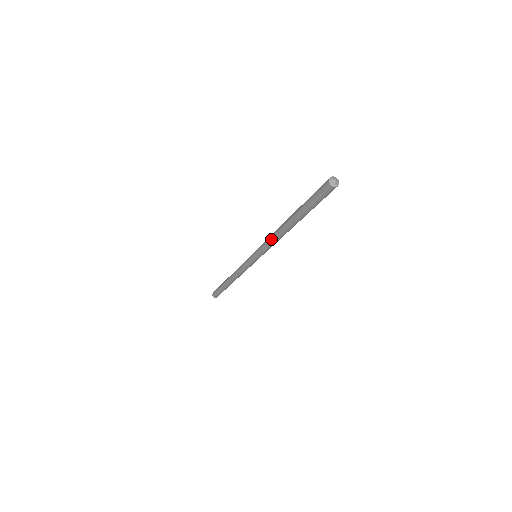
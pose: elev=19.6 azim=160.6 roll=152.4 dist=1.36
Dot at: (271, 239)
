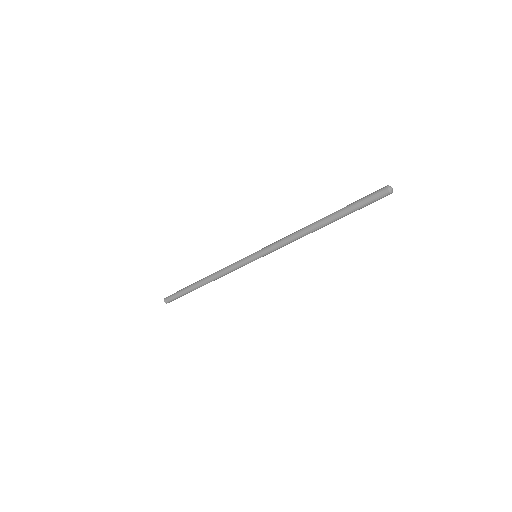
Dot at: (291, 240)
